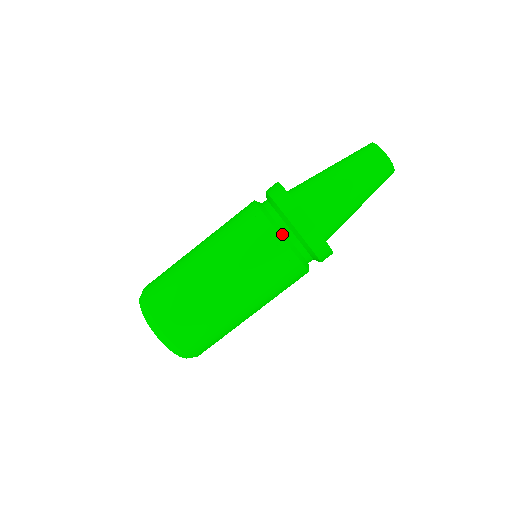
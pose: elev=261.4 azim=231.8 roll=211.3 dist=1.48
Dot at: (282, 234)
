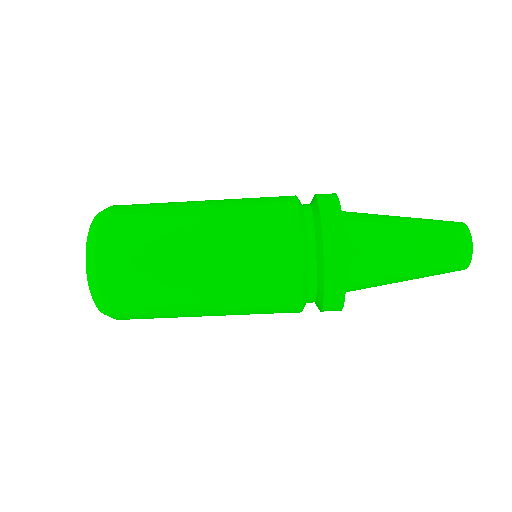
Dot at: (305, 271)
